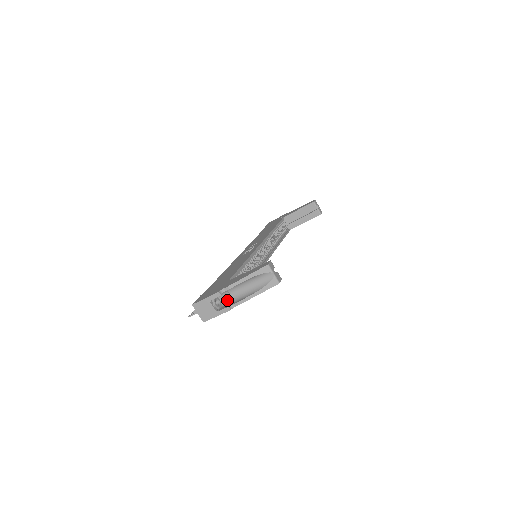
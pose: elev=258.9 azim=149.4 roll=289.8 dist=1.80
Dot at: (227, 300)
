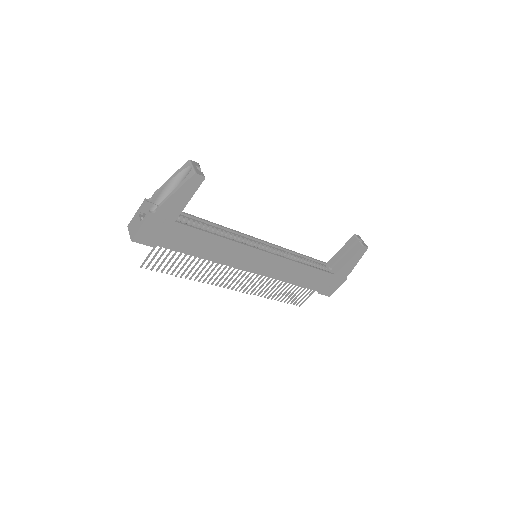
Dot at: occluded
